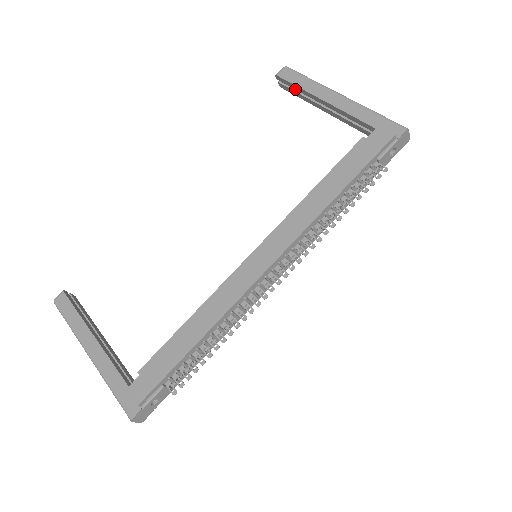
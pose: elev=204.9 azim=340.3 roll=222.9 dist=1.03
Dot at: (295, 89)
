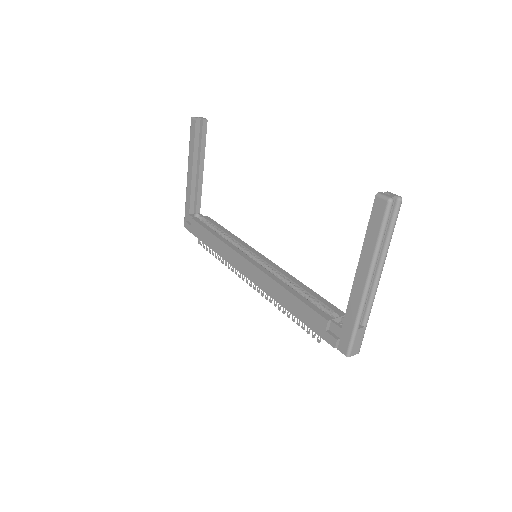
Dot at: occluded
